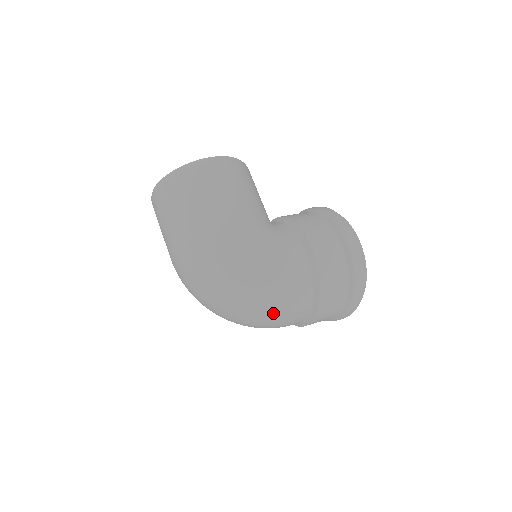
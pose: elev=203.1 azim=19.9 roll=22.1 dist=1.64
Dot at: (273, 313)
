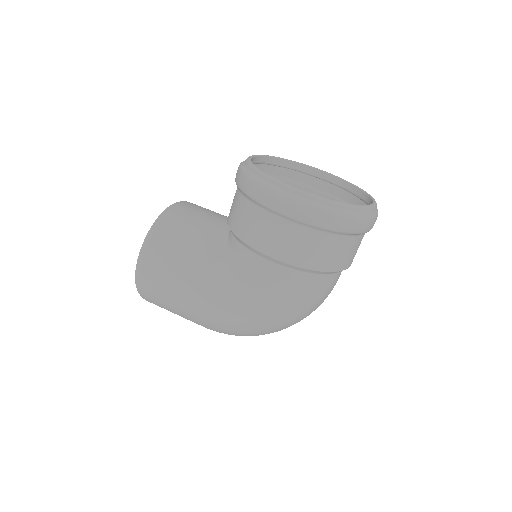
Dot at: (308, 310)
